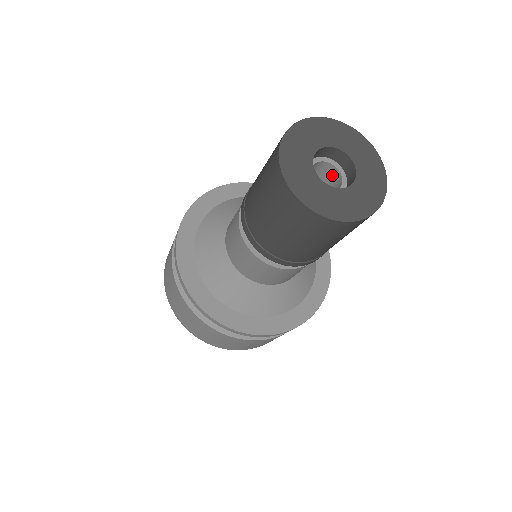
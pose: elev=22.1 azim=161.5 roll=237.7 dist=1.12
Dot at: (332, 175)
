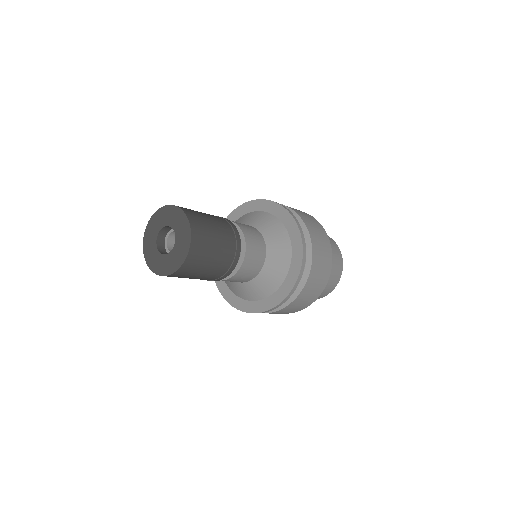
Dot at: occluded
